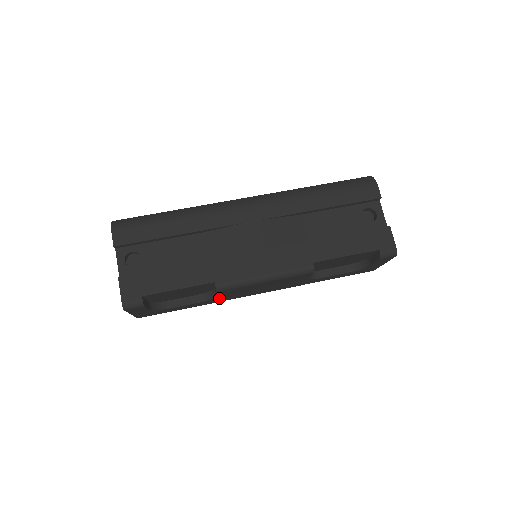
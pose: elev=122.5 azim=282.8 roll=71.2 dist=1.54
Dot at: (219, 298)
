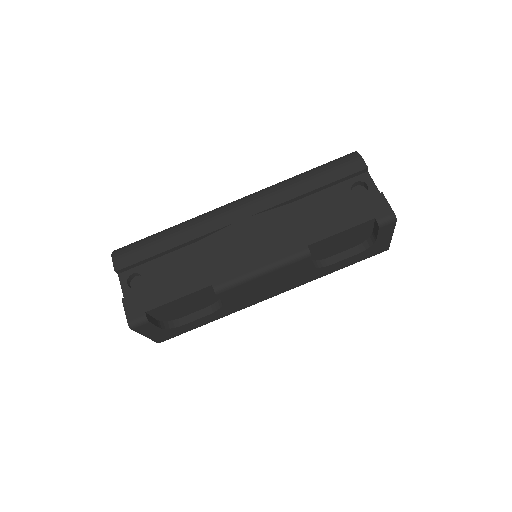
Dot at: (229, 306)
